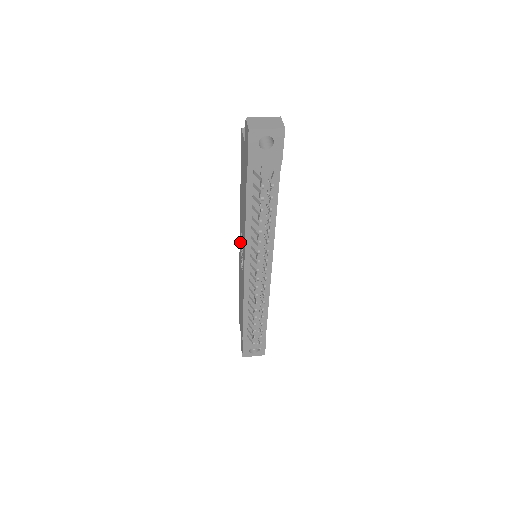
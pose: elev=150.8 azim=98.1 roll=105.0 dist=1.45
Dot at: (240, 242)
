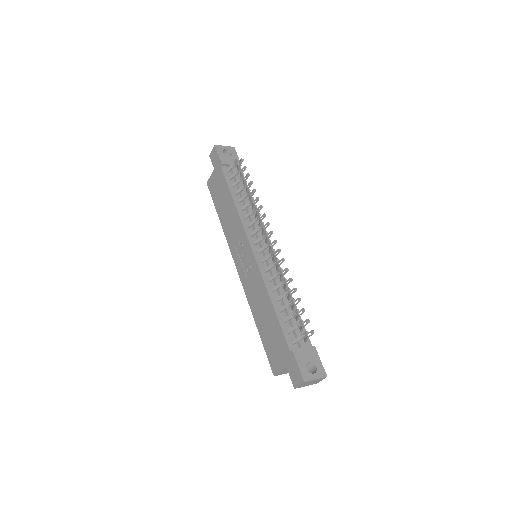
Dot at: (237, 262)
